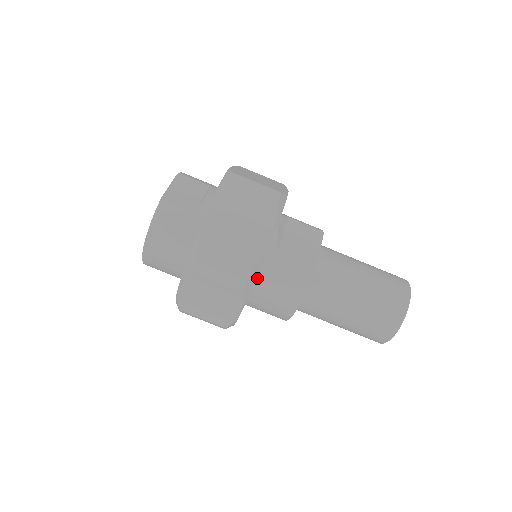
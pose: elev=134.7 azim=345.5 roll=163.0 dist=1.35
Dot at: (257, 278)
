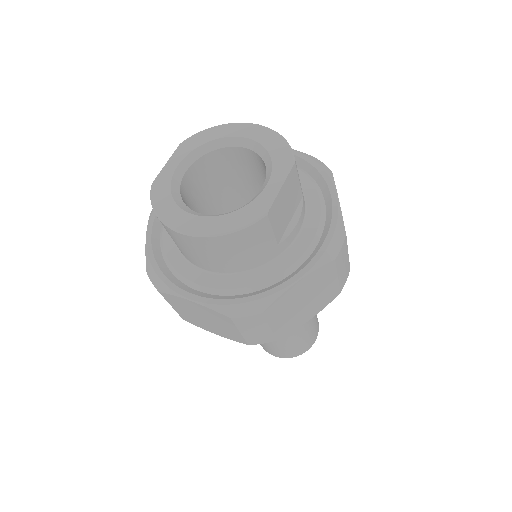
Dot at: occluded
